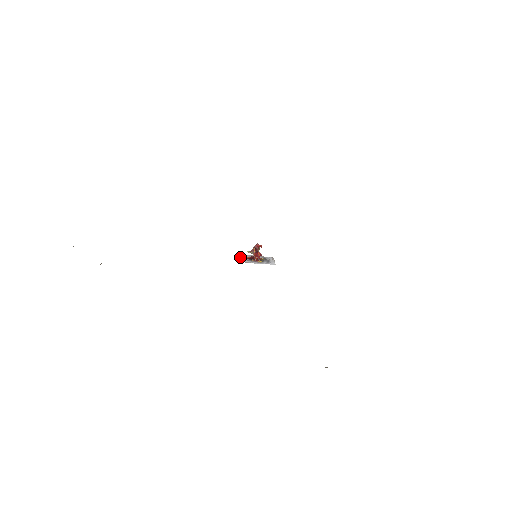
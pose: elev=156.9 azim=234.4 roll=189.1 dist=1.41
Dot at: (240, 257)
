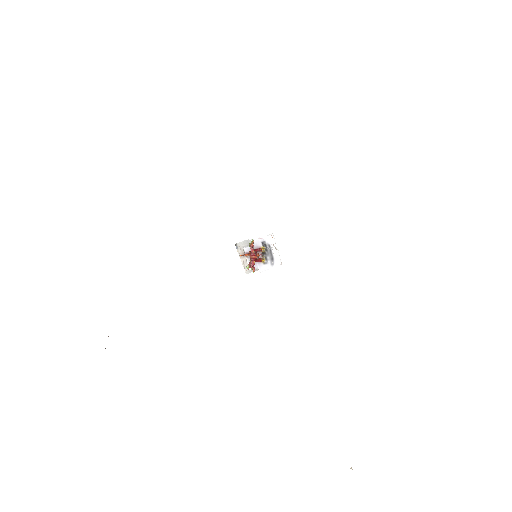
Dot at: (239, 254)
